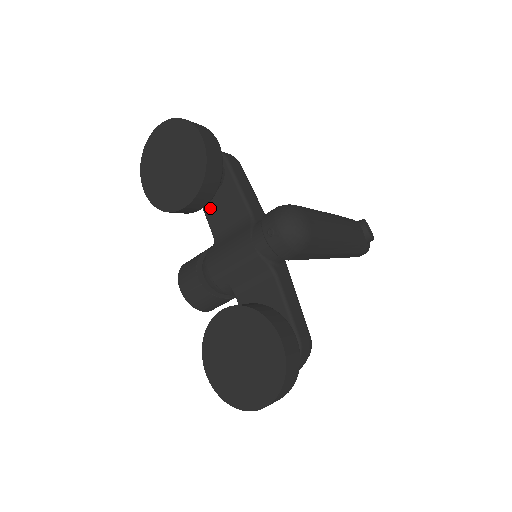
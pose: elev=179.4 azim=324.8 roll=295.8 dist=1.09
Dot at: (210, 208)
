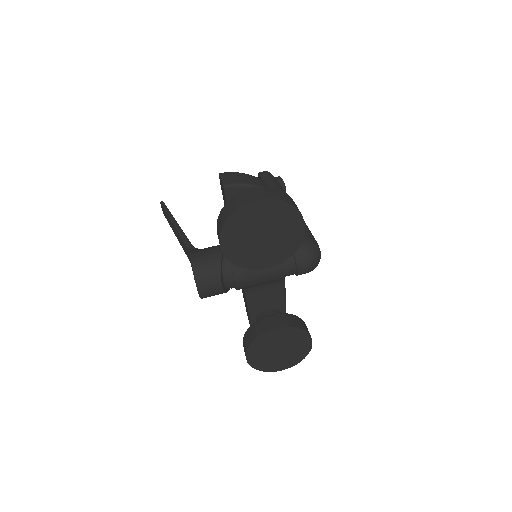
Dot at: occluded
